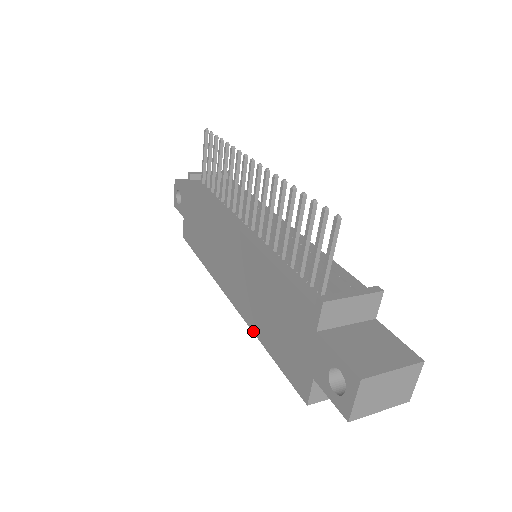
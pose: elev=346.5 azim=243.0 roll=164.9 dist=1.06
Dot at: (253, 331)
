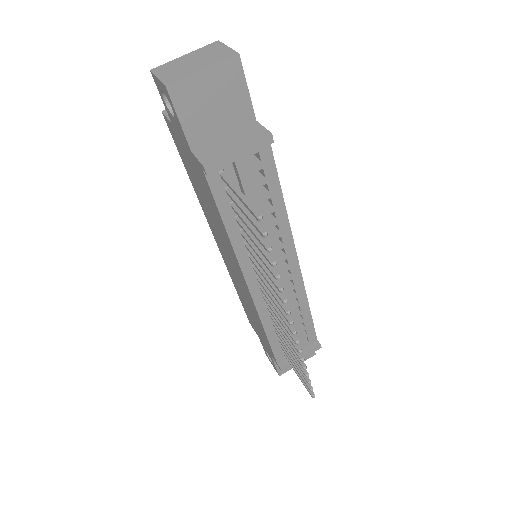
Dot at: (231, 278)
